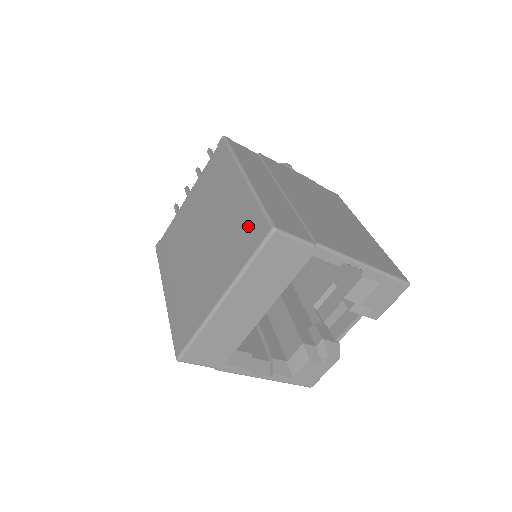
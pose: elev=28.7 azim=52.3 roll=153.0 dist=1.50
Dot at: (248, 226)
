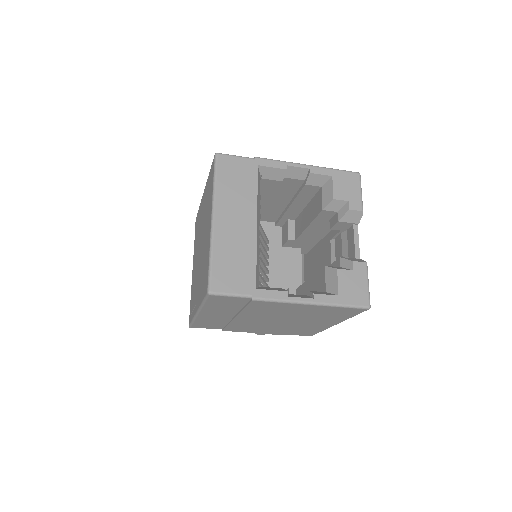
Dot at: (209, 182)
